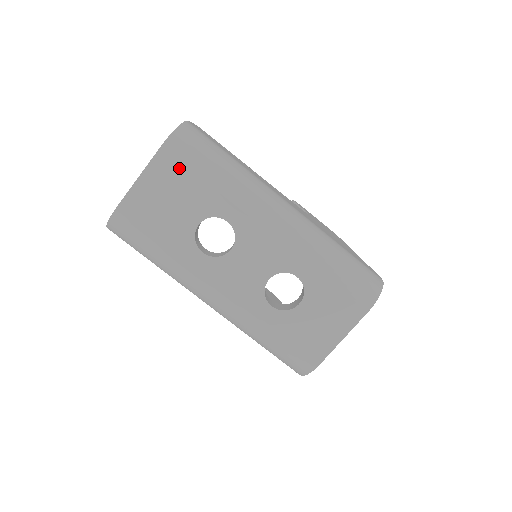
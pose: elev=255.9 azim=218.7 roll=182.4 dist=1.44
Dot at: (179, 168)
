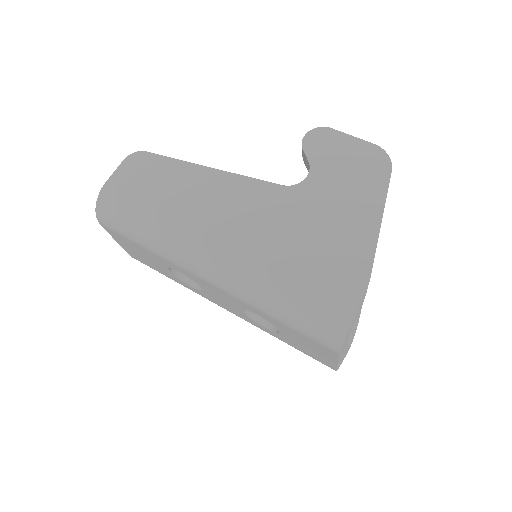
Dot at: (122, 238)
